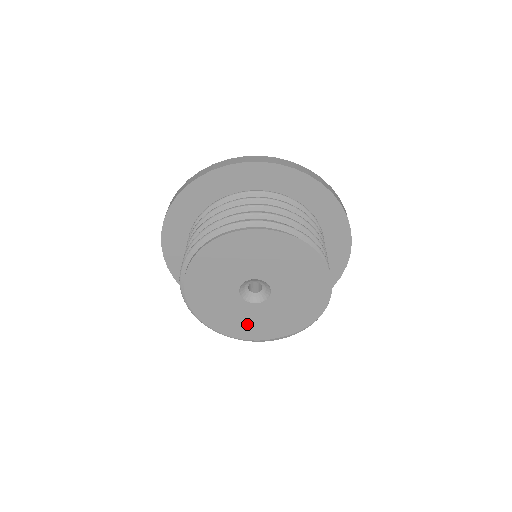
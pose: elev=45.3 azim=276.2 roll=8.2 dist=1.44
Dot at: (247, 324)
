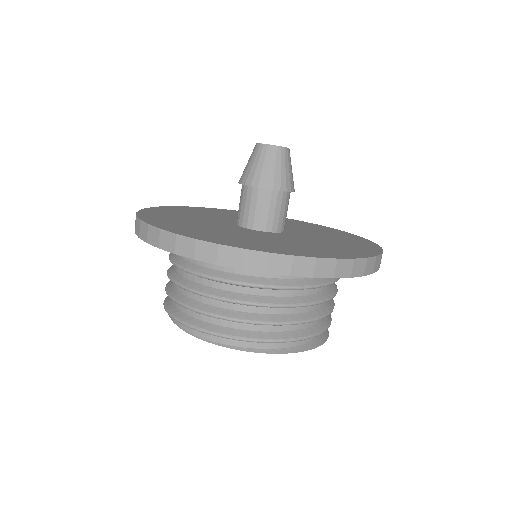
Dot at: occluded
